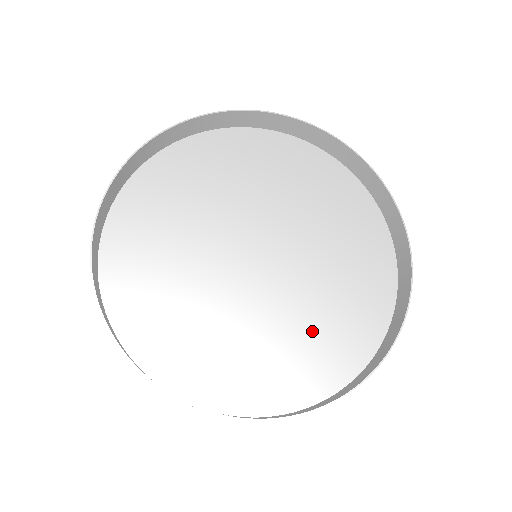
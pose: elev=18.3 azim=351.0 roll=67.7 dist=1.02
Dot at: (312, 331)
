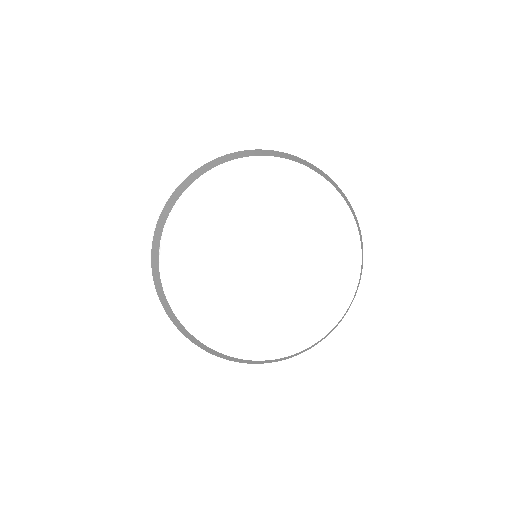
Dot at: (269, 318)
